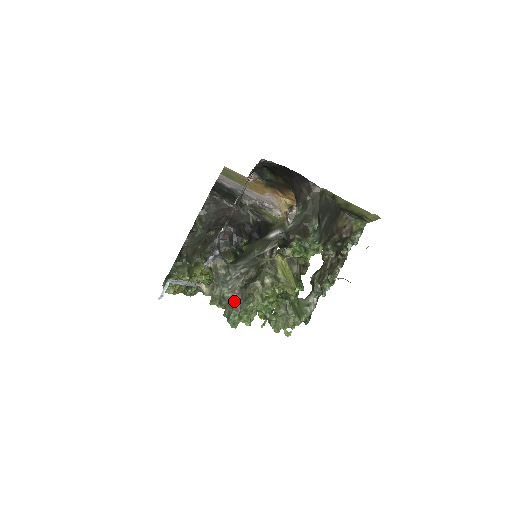
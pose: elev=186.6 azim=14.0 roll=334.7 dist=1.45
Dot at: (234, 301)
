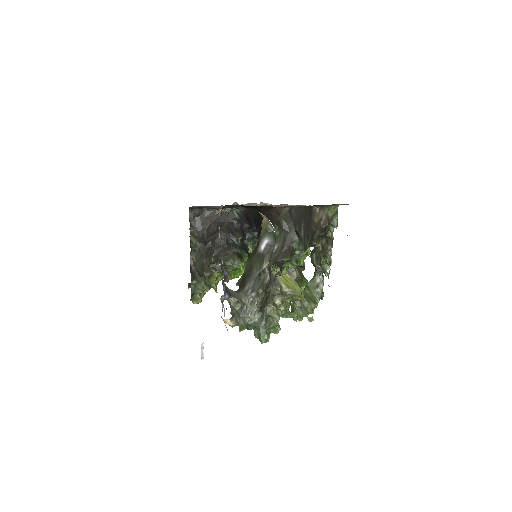
Dot at: (258, 325)
